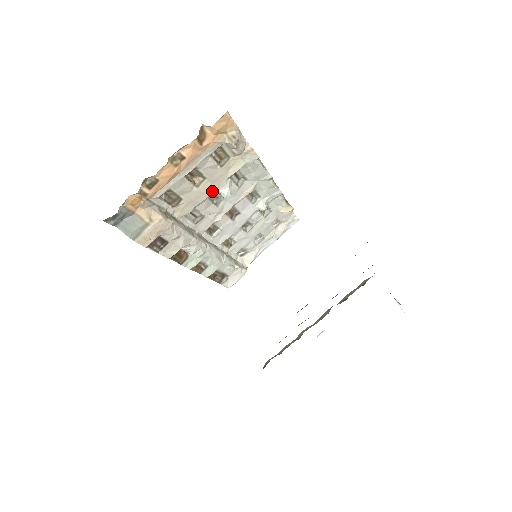
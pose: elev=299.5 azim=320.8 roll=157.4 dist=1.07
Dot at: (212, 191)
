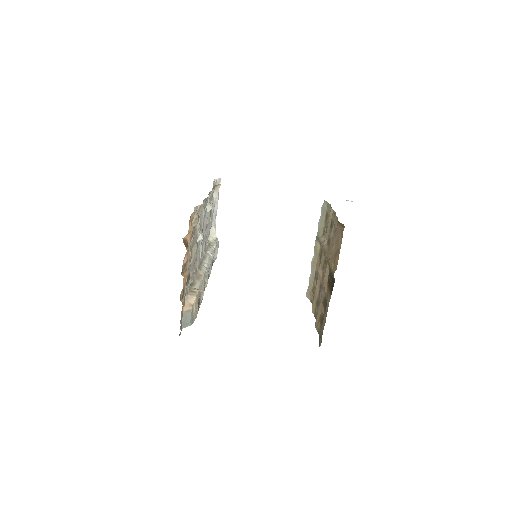
Dot at: (196, 248)
